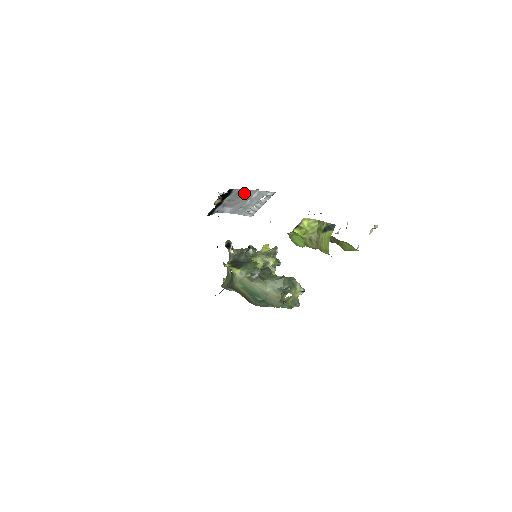
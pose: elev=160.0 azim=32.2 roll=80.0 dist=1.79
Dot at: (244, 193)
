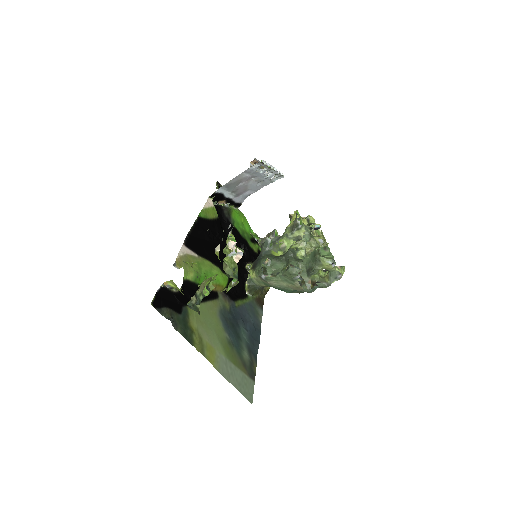
Dot at: (234, 182)
